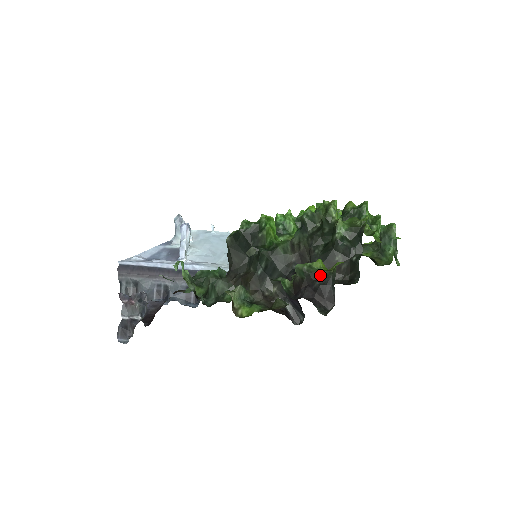
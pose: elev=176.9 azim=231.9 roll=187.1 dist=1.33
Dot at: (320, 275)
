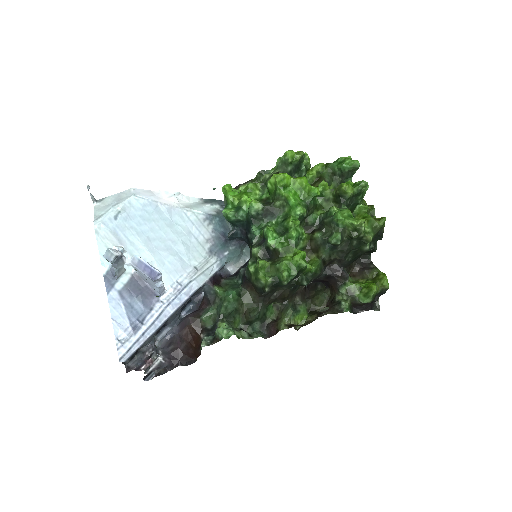
Dot at: (377, 295)
